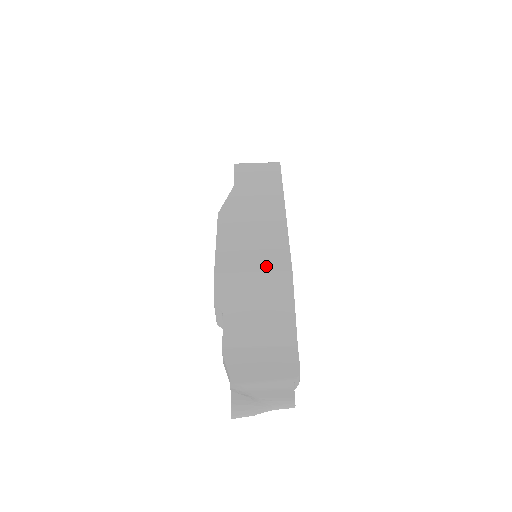
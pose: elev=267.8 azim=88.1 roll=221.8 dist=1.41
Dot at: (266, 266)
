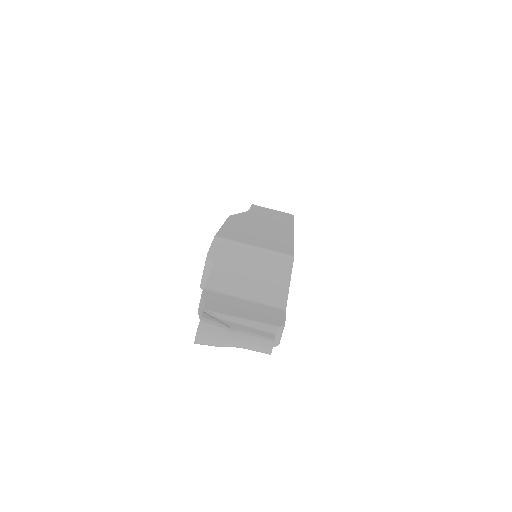
Dot at: (268, 247)
